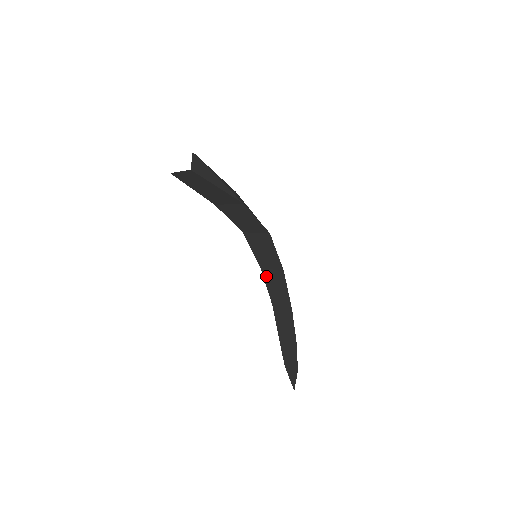
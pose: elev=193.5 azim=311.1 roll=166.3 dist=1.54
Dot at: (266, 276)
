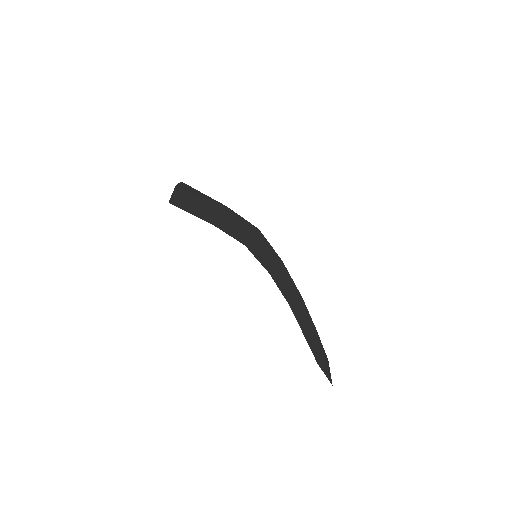
Dot at: (275, 278)
